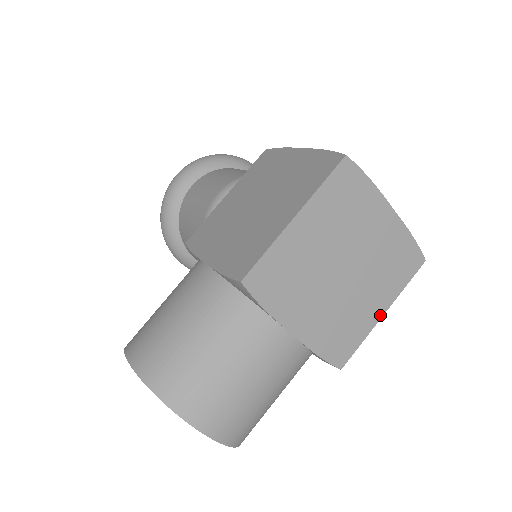
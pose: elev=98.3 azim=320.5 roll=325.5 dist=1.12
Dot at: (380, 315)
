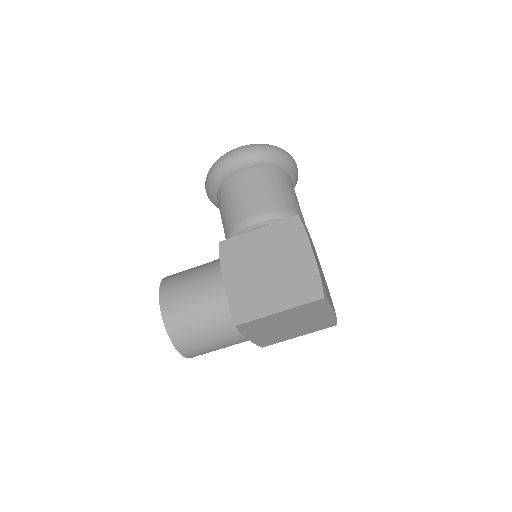
Dot at: occluded
